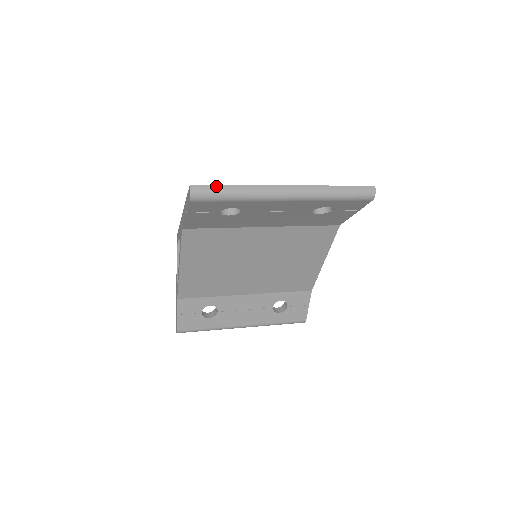
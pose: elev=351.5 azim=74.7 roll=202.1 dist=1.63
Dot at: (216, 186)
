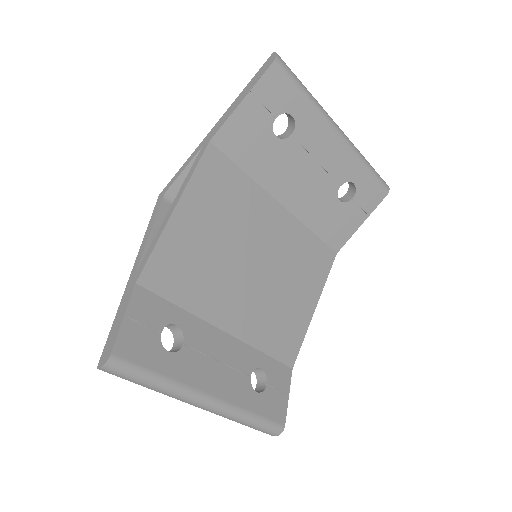
Dot at: occluded
